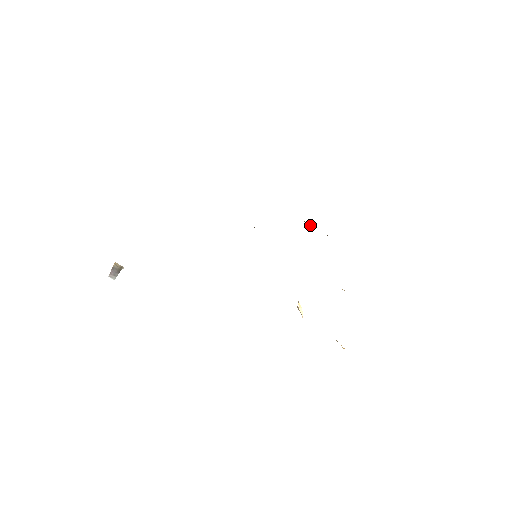
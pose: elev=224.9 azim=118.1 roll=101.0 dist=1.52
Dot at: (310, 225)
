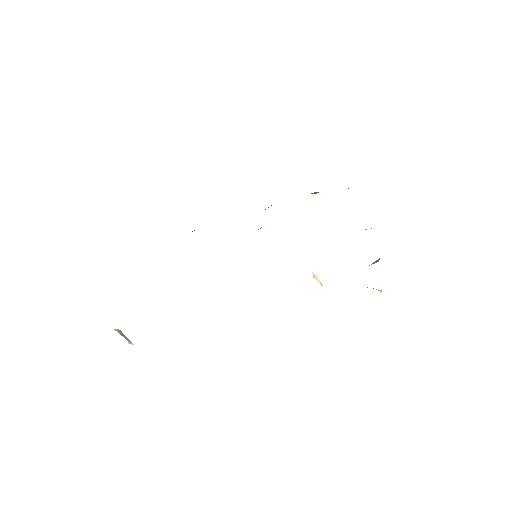
Dot at: occluded
